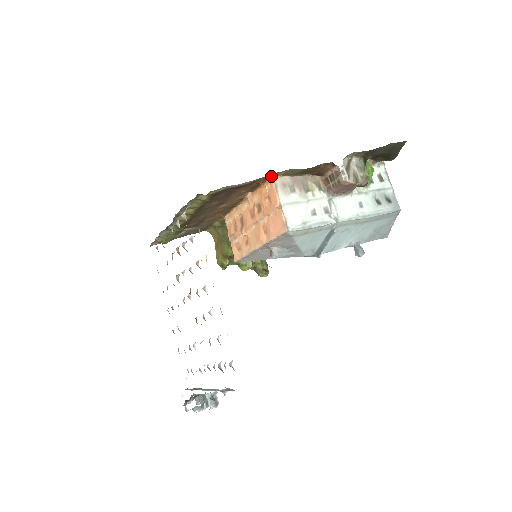
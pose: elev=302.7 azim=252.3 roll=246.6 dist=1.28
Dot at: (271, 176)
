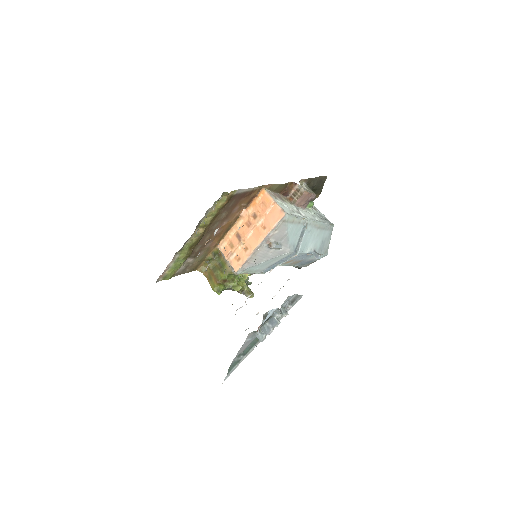
Dot at: (262, 188)
